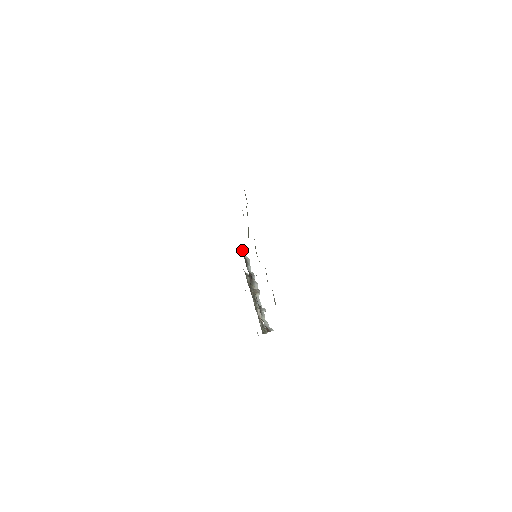
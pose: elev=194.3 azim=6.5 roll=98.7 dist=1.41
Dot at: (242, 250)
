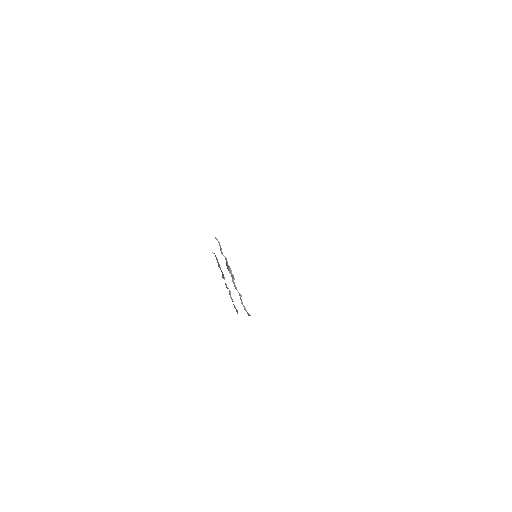
Dot at: occluded
